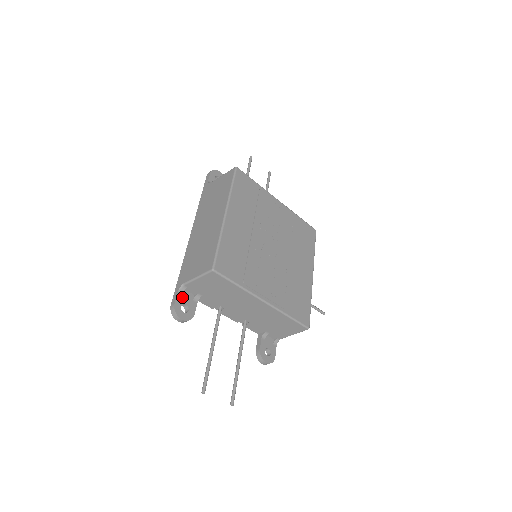
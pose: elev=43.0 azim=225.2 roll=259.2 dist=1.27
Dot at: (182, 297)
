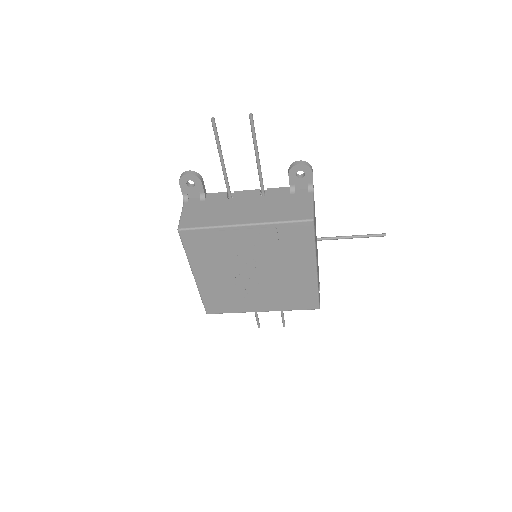
Dot at: occluded
